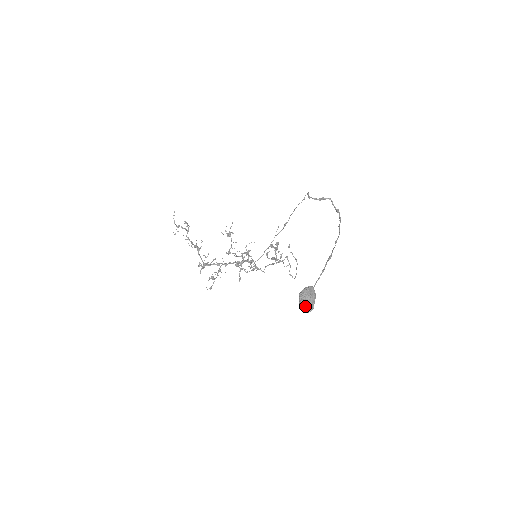
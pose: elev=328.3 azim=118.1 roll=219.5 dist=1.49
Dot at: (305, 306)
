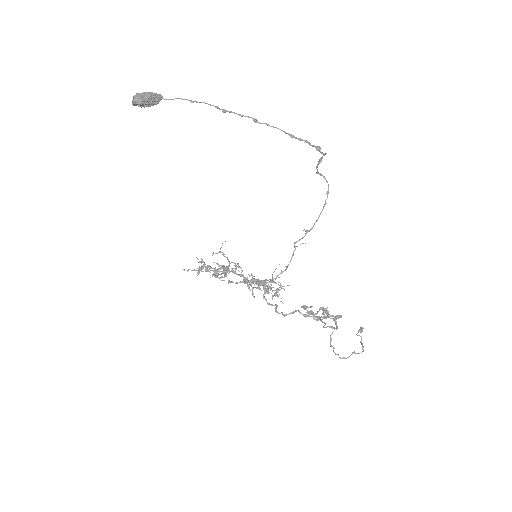
Dot at: (134, 96)
